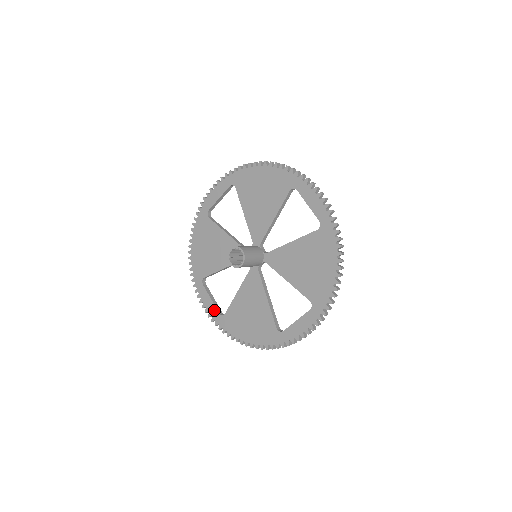
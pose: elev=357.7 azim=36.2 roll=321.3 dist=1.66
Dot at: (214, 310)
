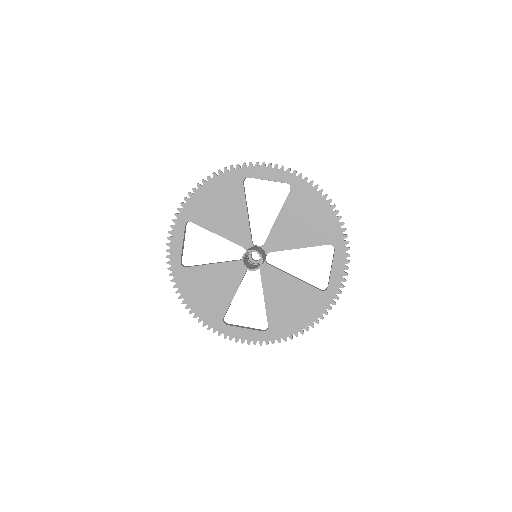
Dot at: (256, 334)
